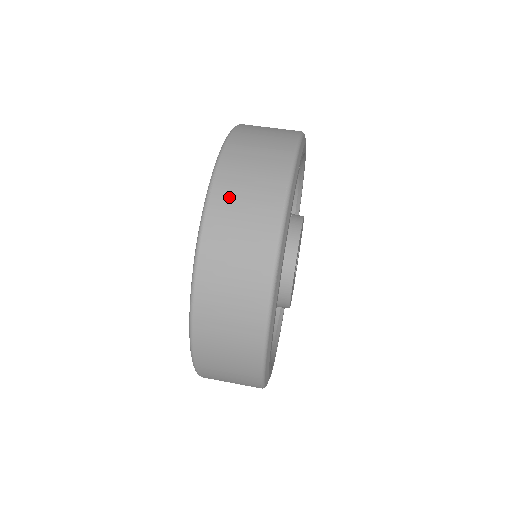
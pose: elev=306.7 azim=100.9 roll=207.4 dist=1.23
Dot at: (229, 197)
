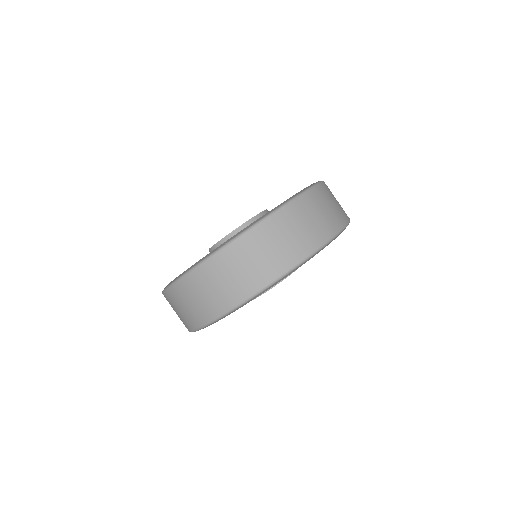
Dot at: (170, 304)
